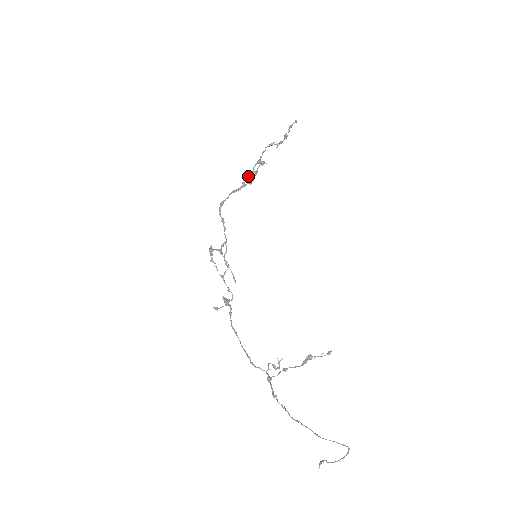
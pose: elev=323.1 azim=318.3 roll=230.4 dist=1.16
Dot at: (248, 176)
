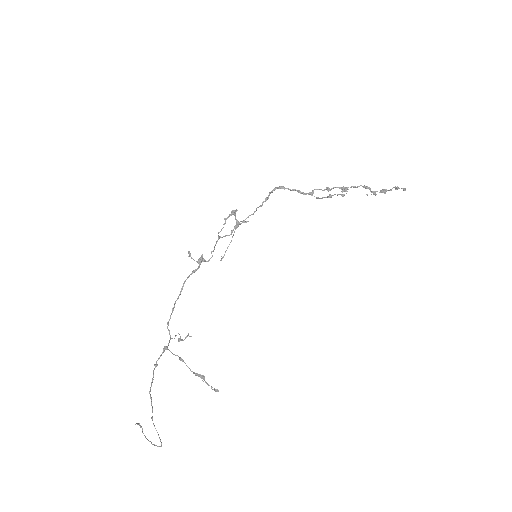
Dot at: (322, 190)
